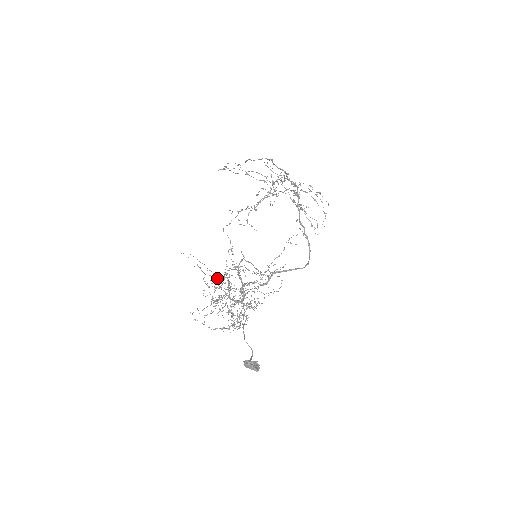
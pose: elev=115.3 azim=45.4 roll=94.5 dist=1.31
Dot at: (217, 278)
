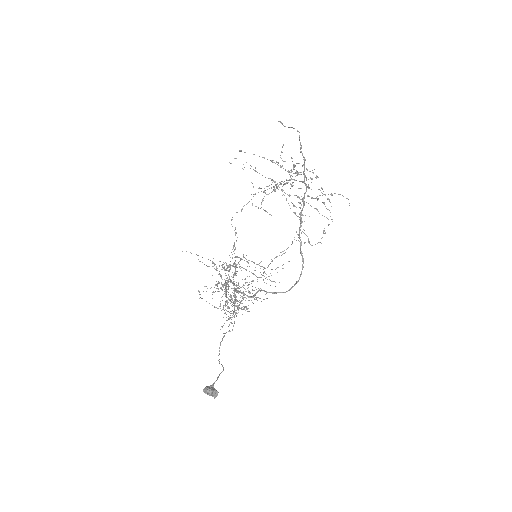
Dot at: occluded
